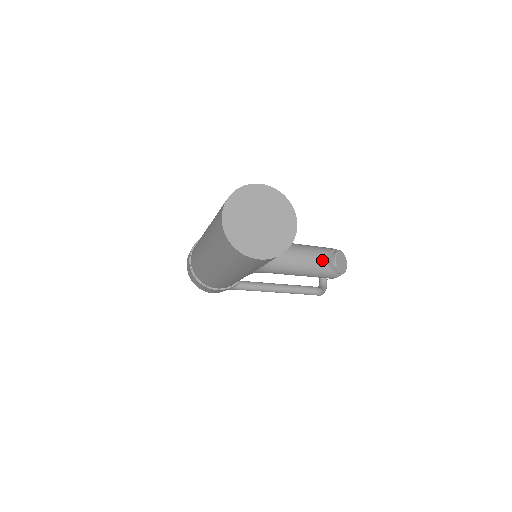
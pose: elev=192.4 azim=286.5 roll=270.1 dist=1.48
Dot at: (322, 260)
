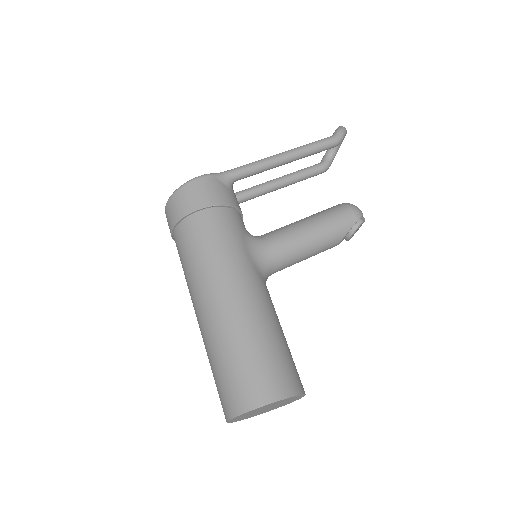
Dot at: occluded
